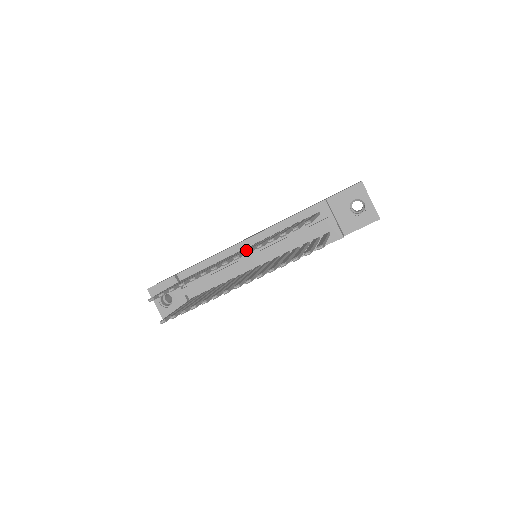
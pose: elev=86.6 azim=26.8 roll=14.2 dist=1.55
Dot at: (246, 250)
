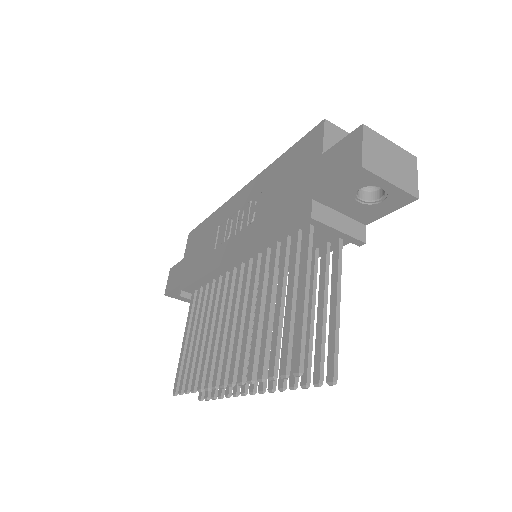
Dot at: (238, 340)
